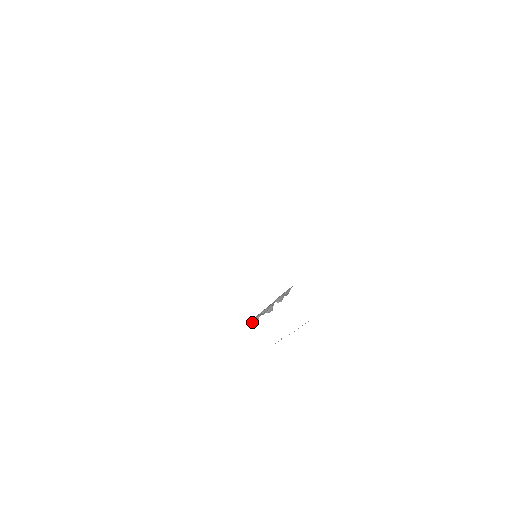
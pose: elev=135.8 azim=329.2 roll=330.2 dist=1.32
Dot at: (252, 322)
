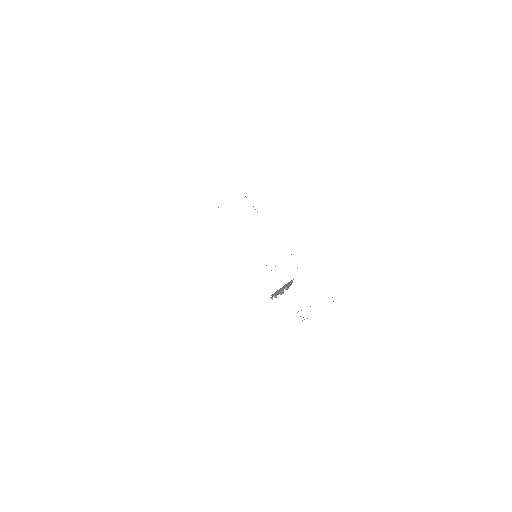
Dot at: (272, 297)
